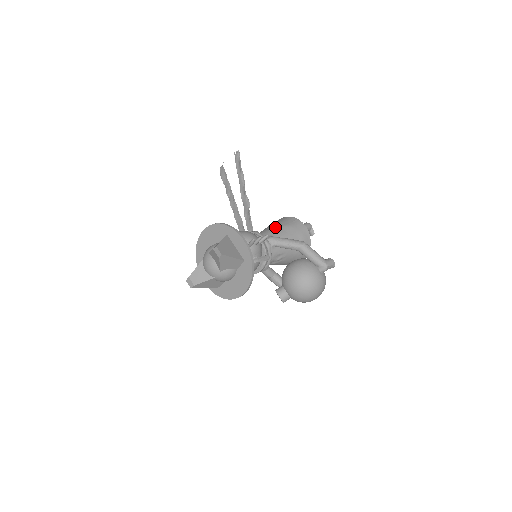
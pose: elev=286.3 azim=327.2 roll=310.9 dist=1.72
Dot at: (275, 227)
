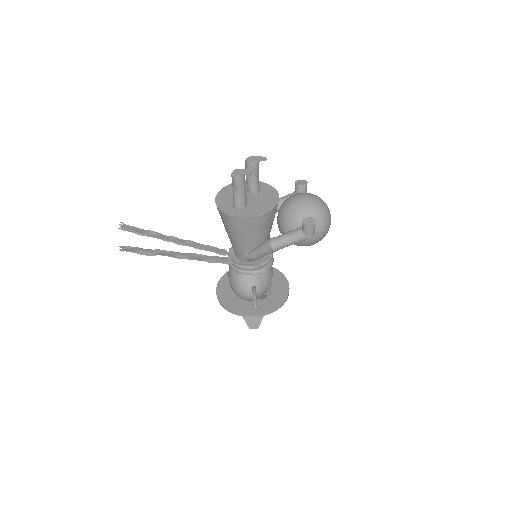
Dot at: (233, 240)
